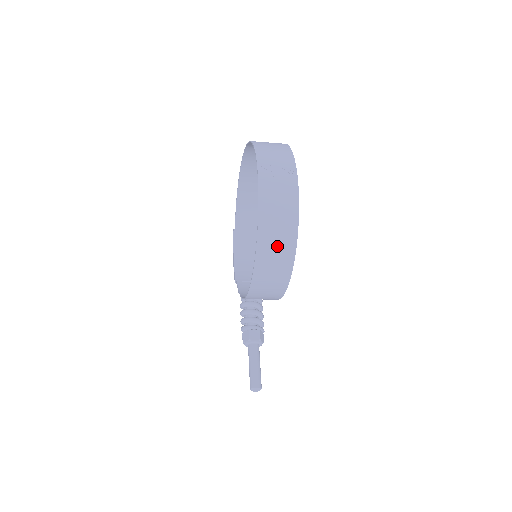
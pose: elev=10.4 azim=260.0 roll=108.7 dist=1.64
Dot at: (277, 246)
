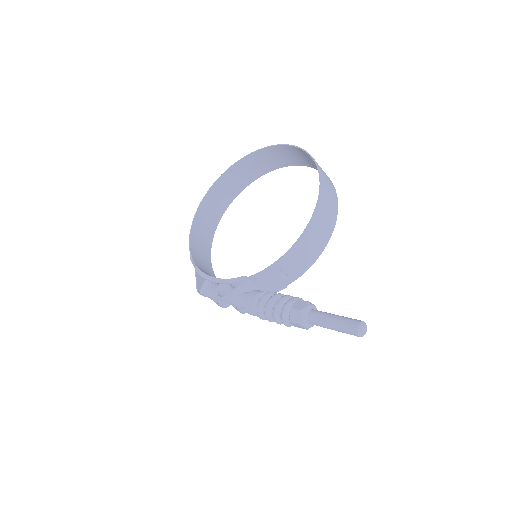
Dot at: (325, 175)
